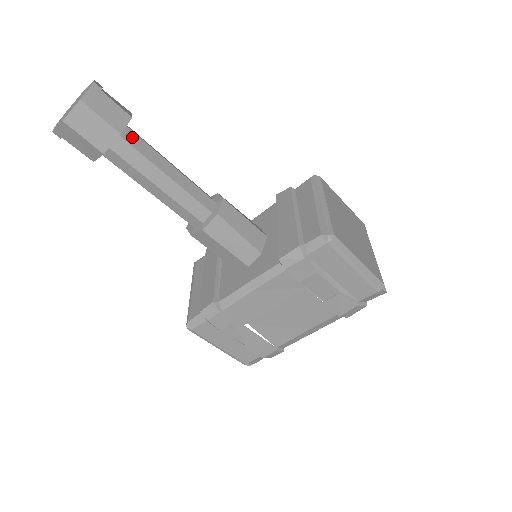
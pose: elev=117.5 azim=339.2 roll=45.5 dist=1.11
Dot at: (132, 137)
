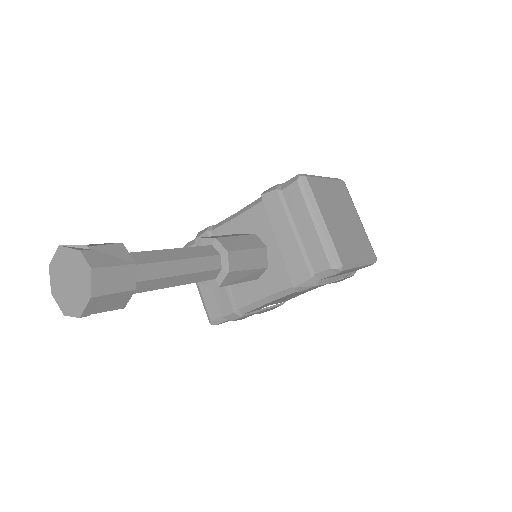
Dot at: (138, 272)
